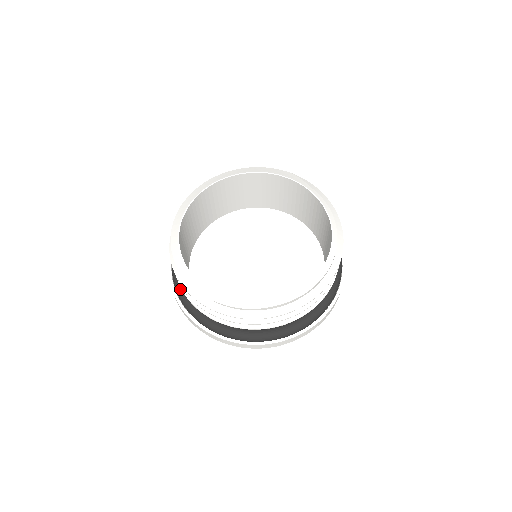
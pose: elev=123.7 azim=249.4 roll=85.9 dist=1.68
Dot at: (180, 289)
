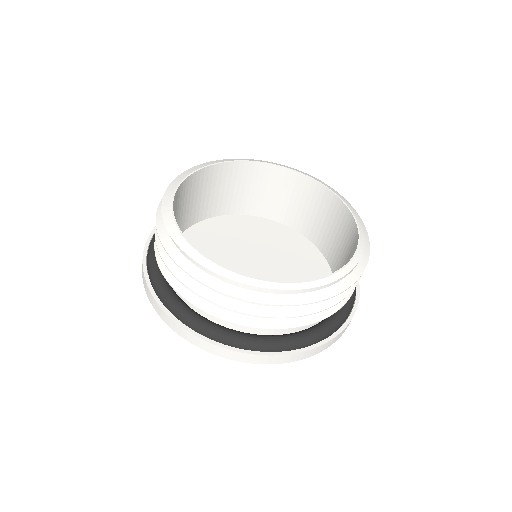
Dot at: (153, 261)
